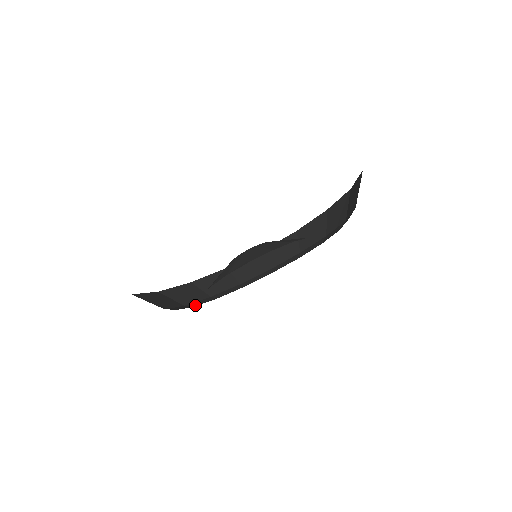
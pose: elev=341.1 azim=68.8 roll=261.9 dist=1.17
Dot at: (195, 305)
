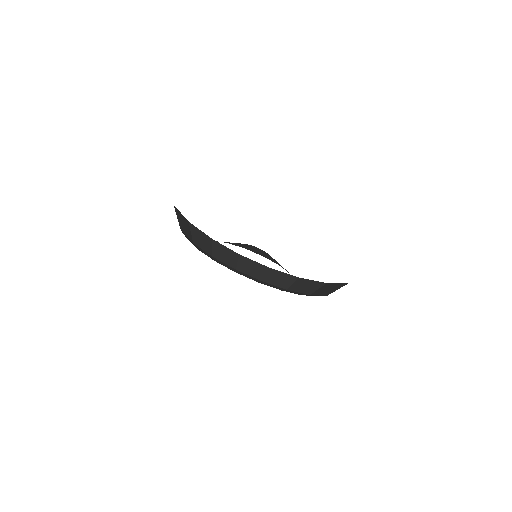
Dot at: (216, 261)
